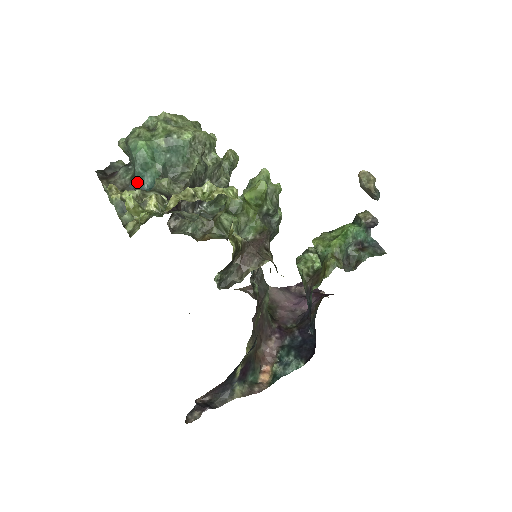
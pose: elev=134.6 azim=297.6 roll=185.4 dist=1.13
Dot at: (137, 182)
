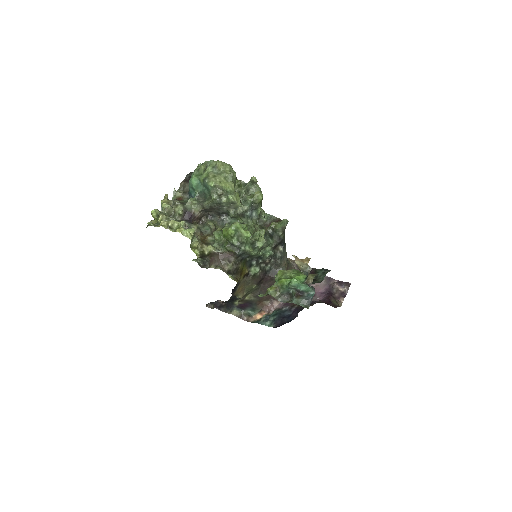
Dot at: (190, 193)
